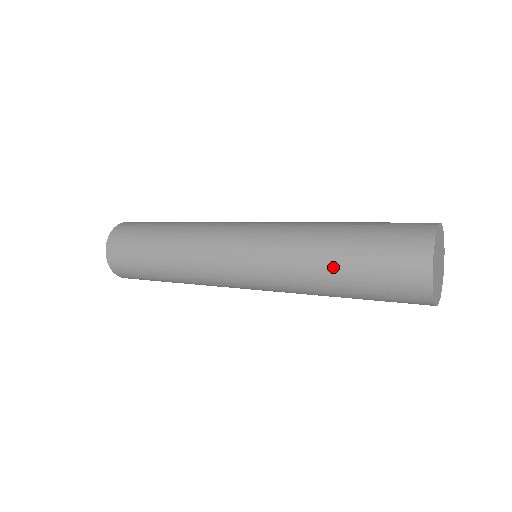
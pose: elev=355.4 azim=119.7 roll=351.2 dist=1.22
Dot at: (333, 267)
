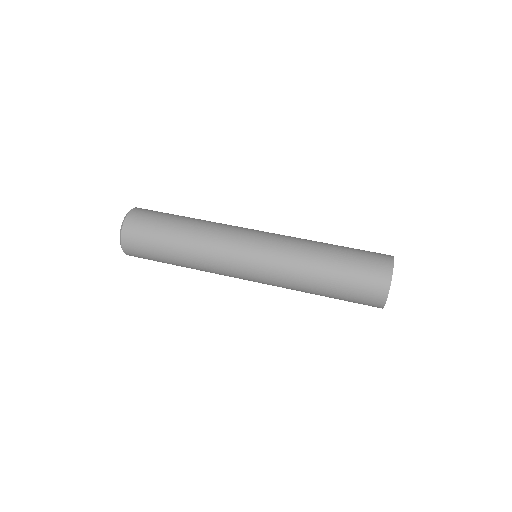
Dot at: (324, 276)
